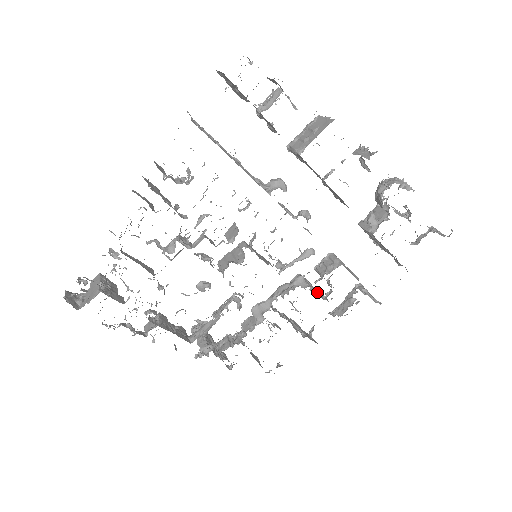
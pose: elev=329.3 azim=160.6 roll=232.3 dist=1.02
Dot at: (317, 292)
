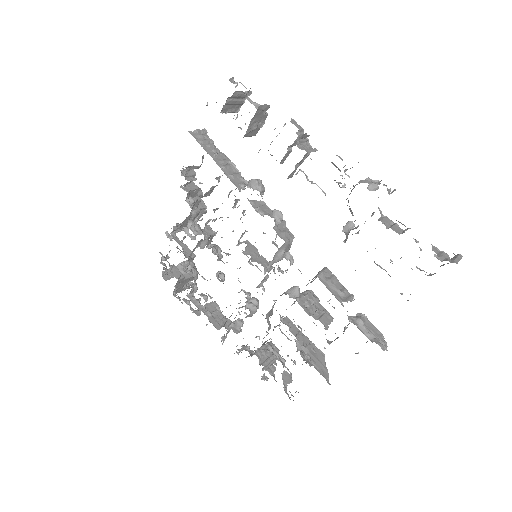
Dot at: (309, 308)
